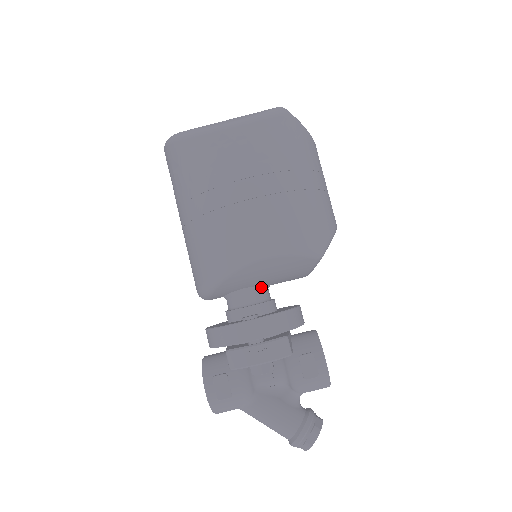
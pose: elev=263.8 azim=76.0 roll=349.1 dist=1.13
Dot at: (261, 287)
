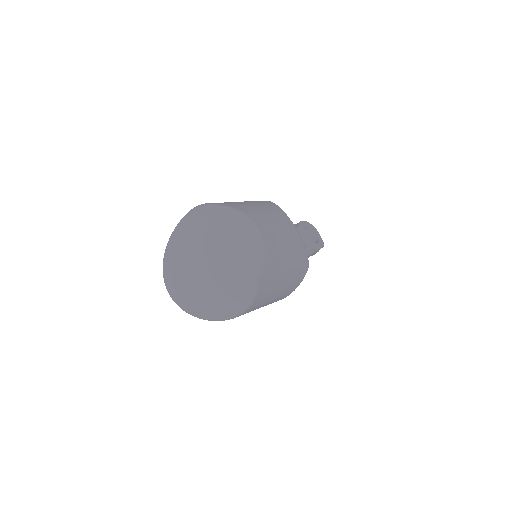
Dot at: occluded
